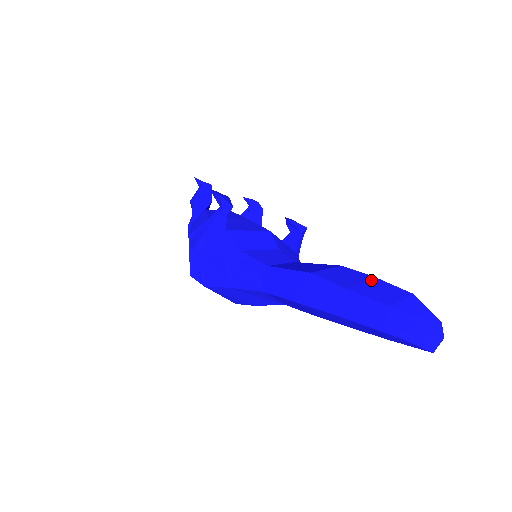
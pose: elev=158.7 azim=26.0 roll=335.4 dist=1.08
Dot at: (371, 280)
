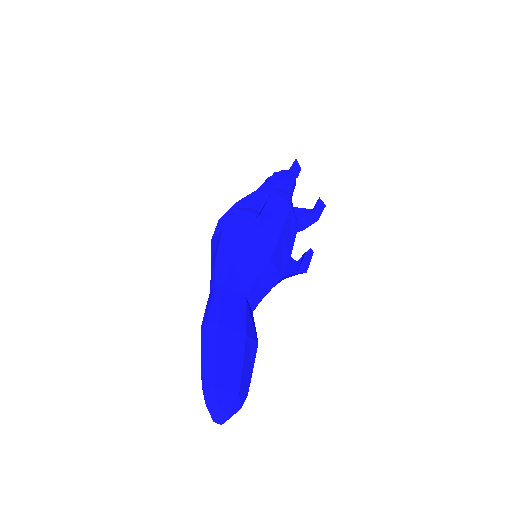
Dot at: (237, 363)
